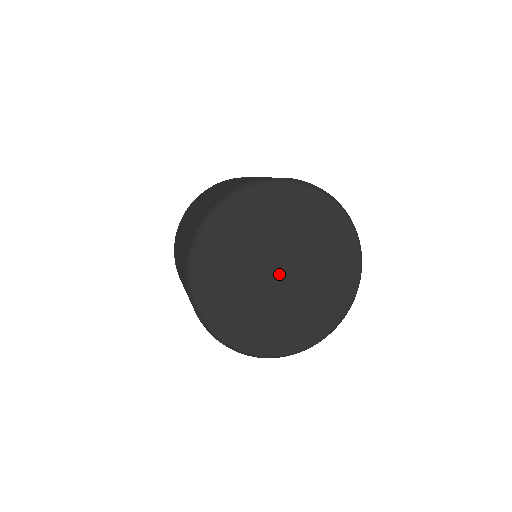
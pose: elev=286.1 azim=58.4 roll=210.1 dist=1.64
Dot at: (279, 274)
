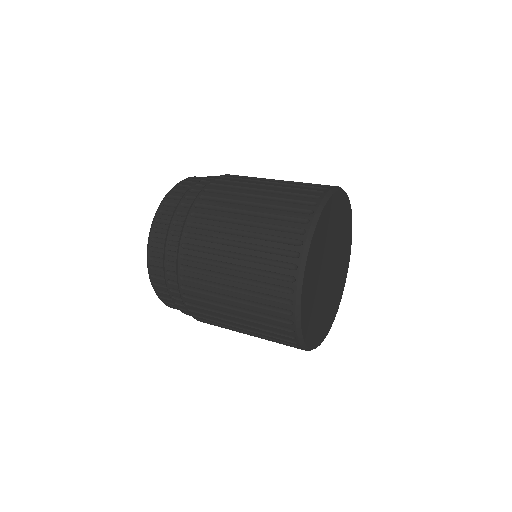
Dot at: (330, 272)
